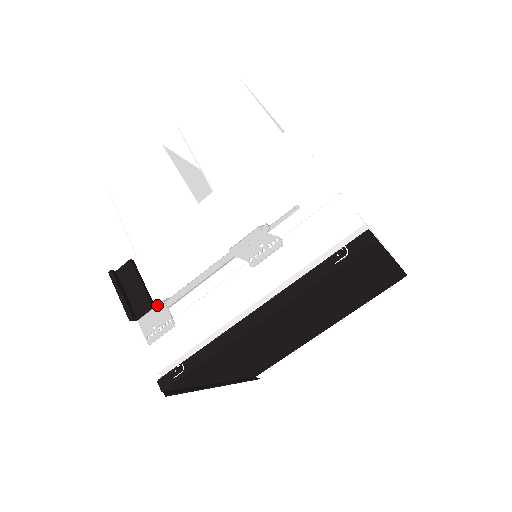
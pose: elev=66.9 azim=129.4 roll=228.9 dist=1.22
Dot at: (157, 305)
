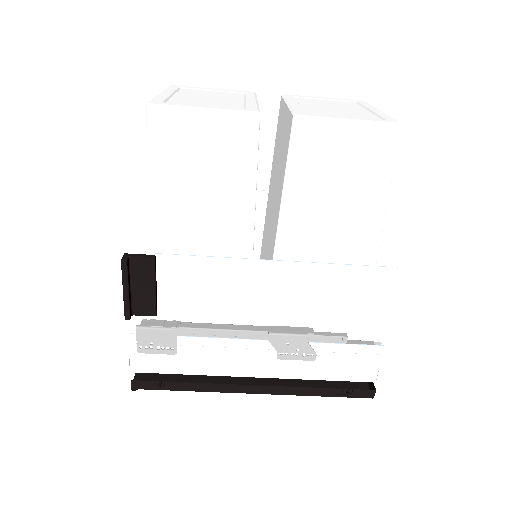
Dot at: (167, 329)
